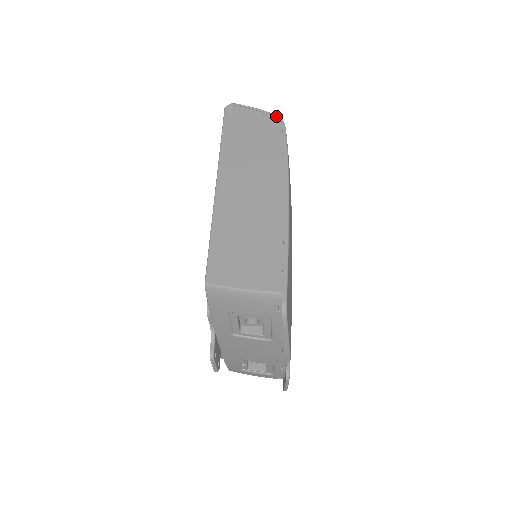
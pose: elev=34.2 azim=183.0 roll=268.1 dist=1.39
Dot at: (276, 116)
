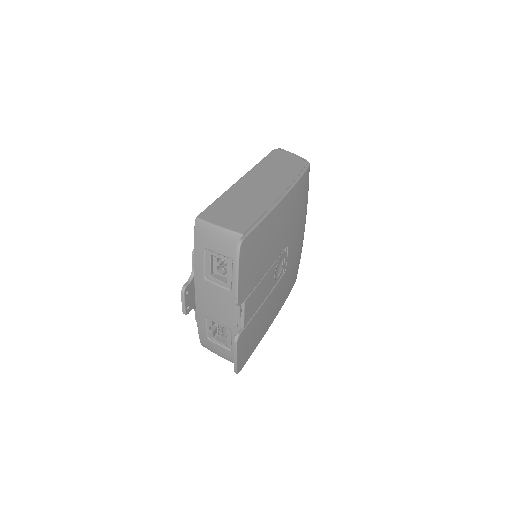
Dot at: (306, 160)
